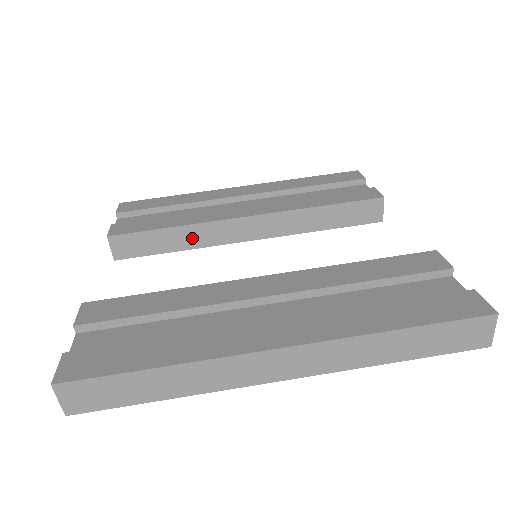
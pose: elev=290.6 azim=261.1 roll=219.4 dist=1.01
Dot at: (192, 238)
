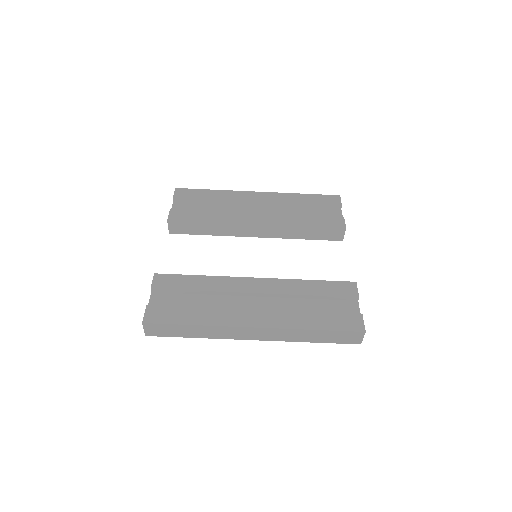
Dot at: (220, 230)
